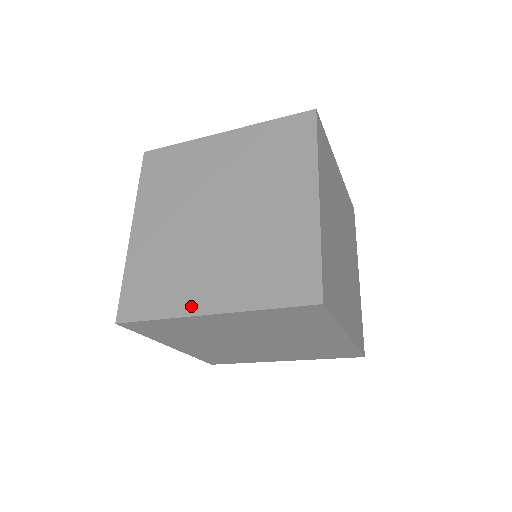
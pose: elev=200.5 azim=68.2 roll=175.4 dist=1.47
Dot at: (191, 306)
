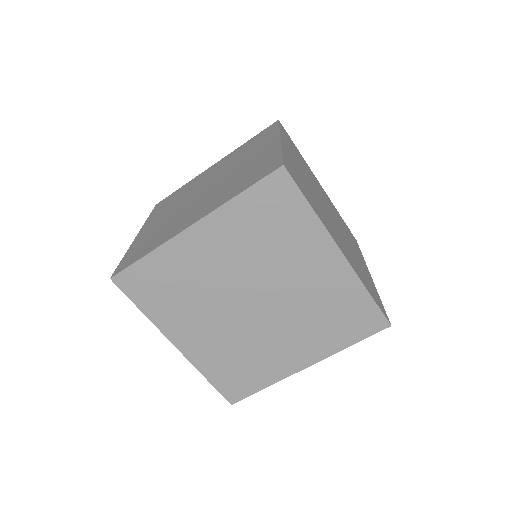
Dot at: (176, 232)
